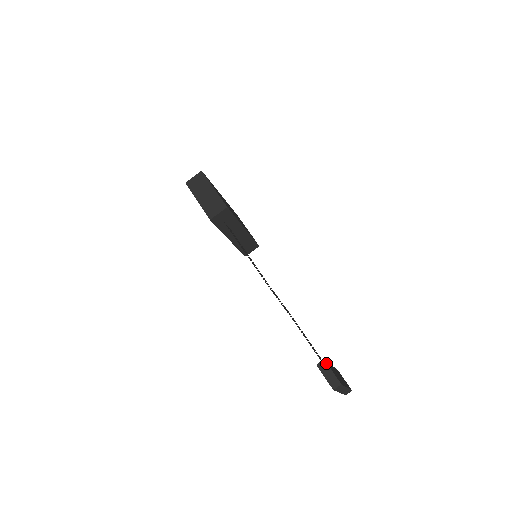
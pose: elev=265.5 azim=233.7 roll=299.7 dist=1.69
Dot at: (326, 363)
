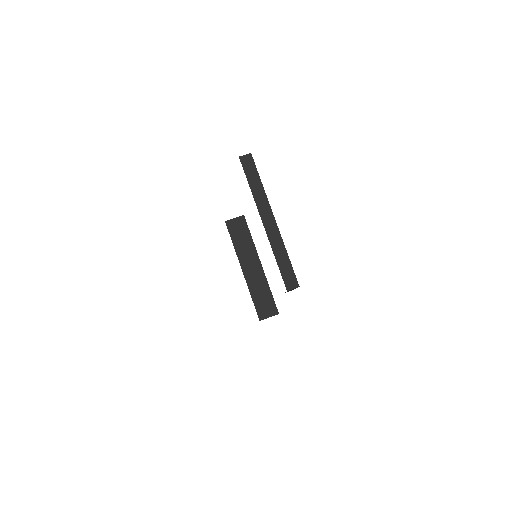
Dot at: occluded
